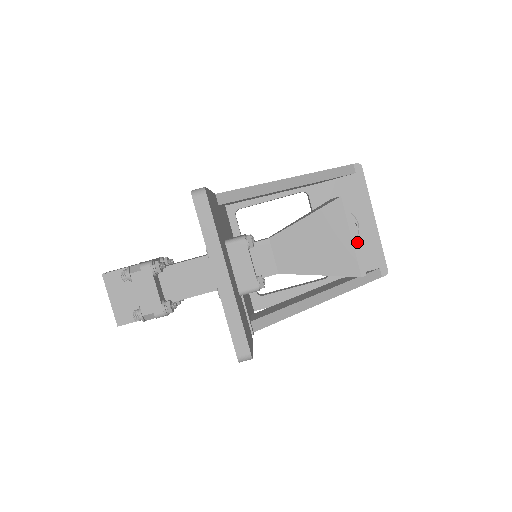
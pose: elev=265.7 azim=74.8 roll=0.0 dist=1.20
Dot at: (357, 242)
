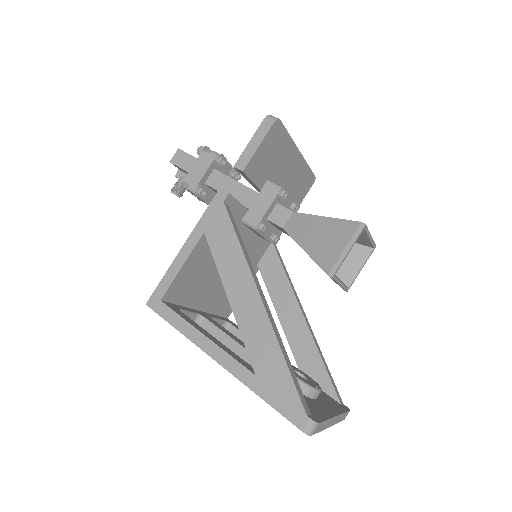
Dot at: (370, 234)
